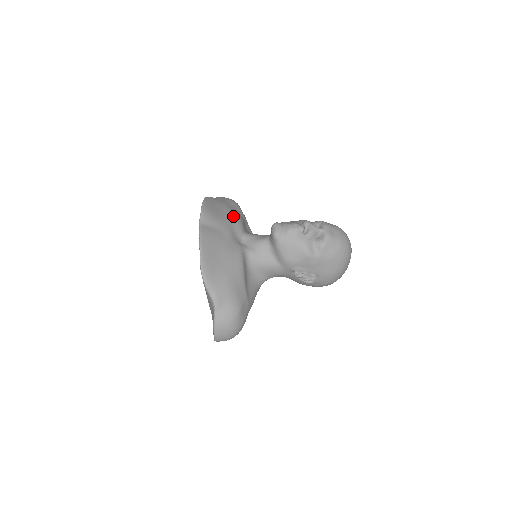
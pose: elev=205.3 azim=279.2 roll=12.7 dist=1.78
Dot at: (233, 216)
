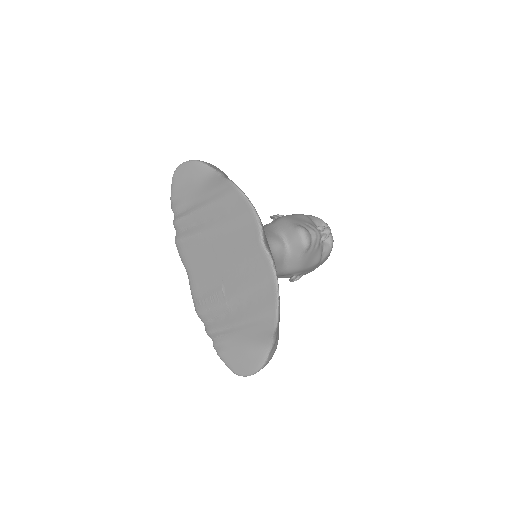
Dot at: occluded
